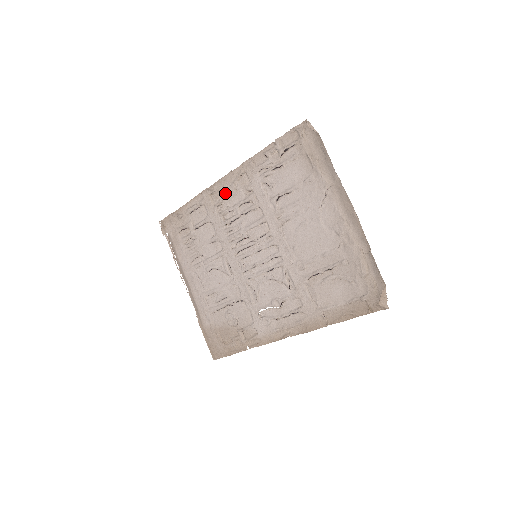
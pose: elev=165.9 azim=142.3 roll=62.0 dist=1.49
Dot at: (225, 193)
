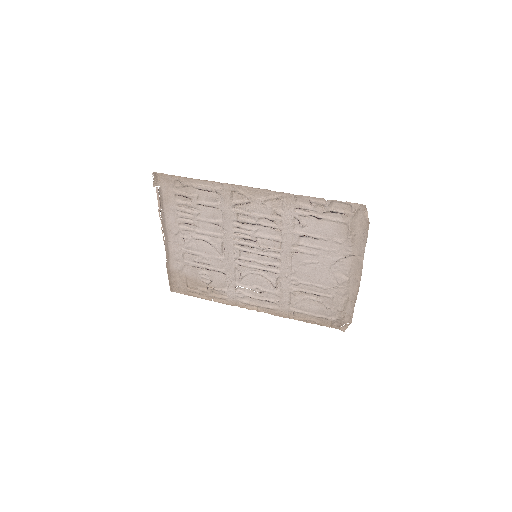
Dot at: (251, 200)
